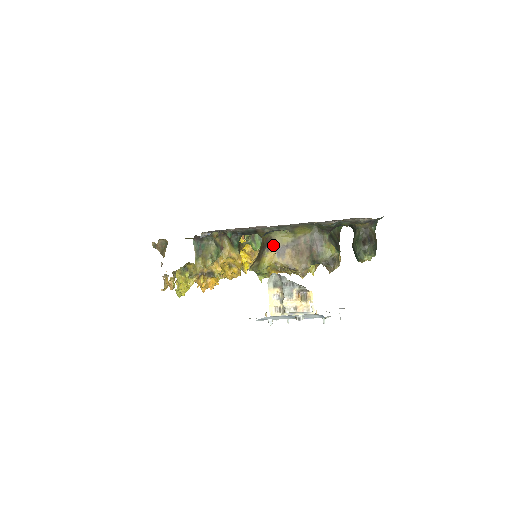
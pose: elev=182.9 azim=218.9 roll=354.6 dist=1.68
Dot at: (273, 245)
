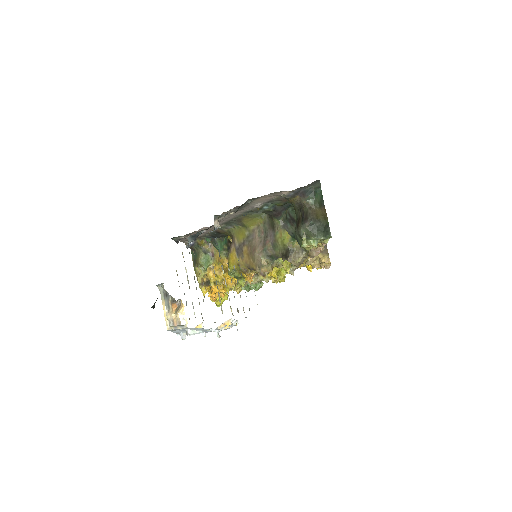
Dot at: (233, 244)
